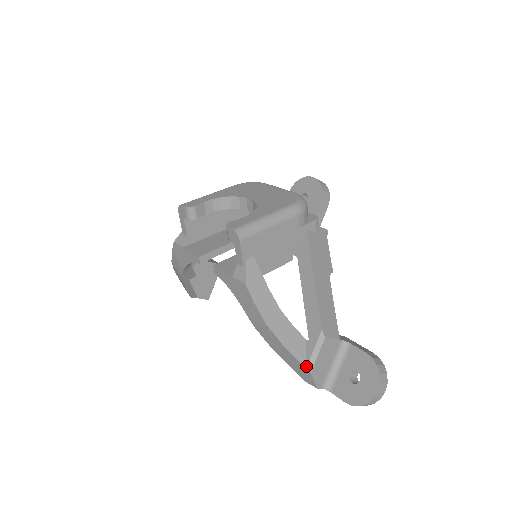
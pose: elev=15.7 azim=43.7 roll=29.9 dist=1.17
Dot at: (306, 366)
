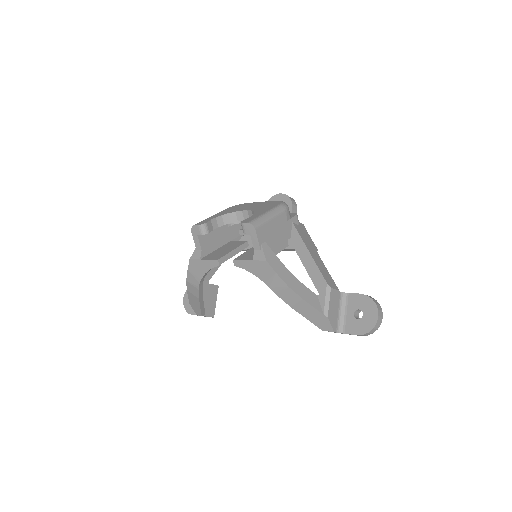
Dot at: (323, 313)
